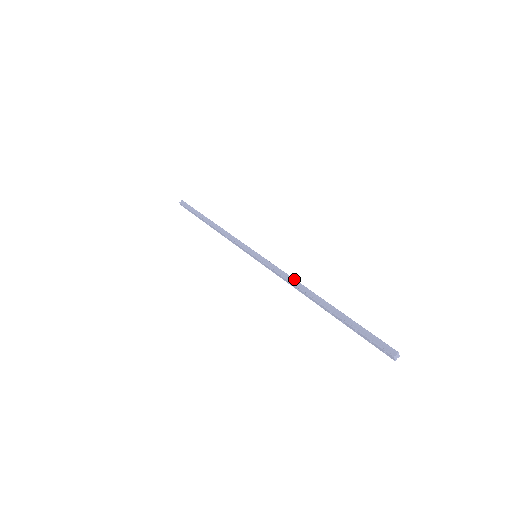
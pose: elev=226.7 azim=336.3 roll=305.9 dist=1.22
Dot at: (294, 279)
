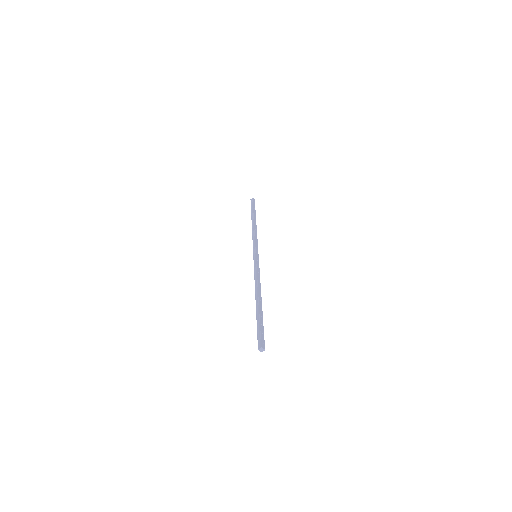
Dot at: (257, 280)
